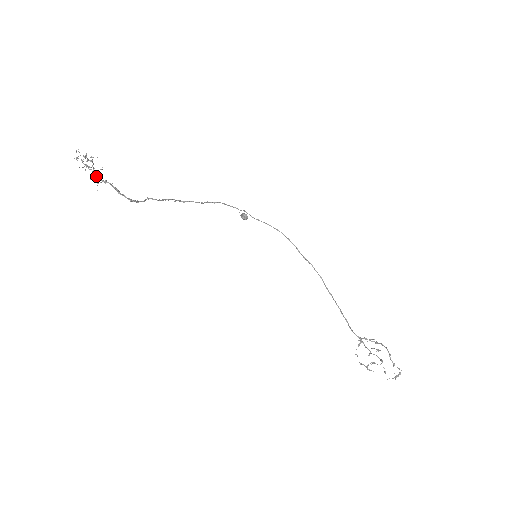
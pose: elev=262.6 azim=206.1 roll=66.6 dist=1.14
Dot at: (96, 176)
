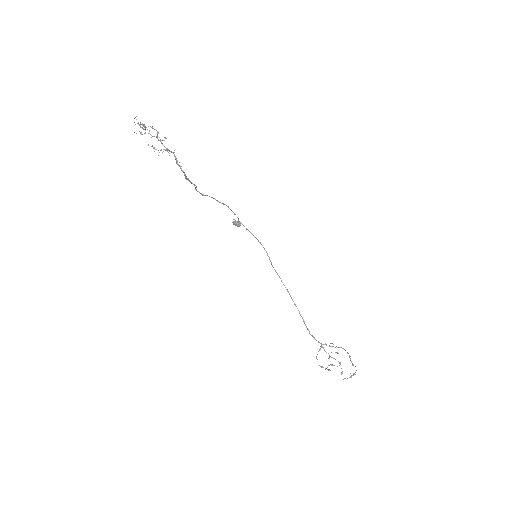
Dot at: (161, 143)
